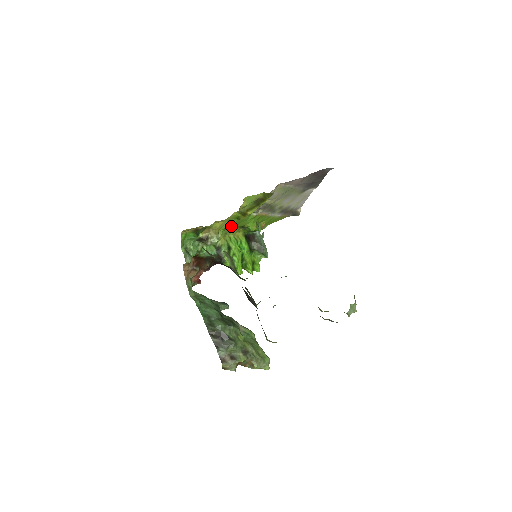
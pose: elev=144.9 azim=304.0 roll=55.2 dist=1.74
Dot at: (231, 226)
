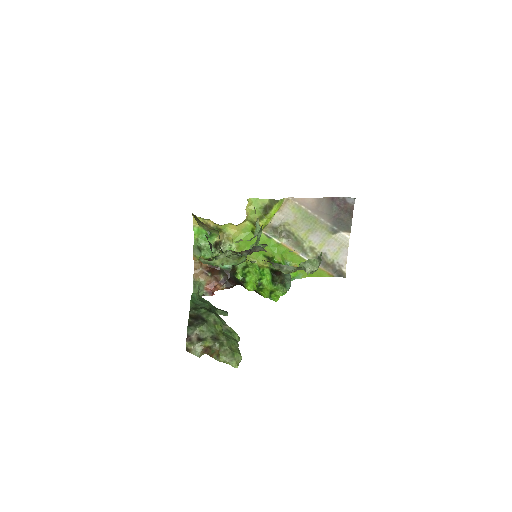
Dot at: occluded
